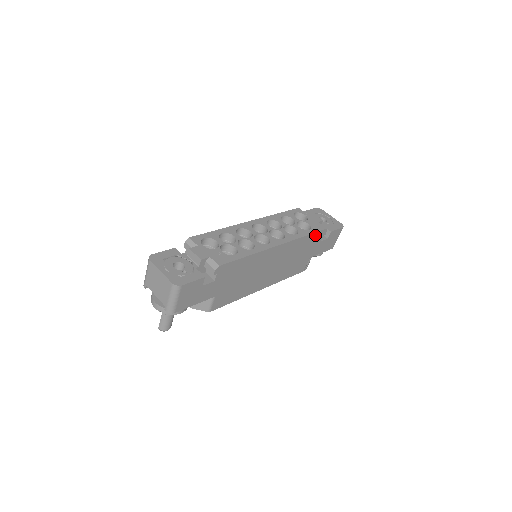
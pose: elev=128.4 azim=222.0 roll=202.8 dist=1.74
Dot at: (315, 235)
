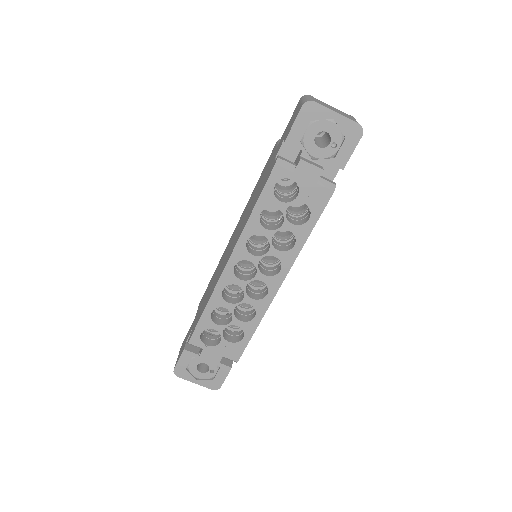
Dot at: (320, 212)
